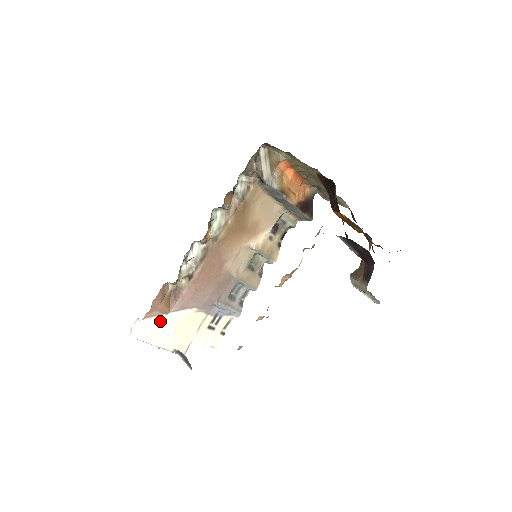
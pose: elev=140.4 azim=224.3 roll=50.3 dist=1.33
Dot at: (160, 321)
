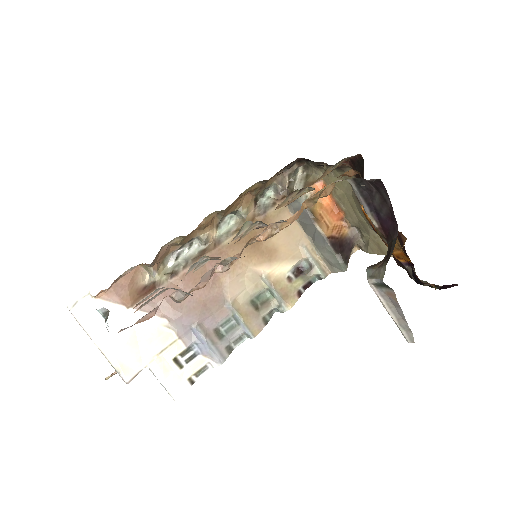
Dot at: (115, 313)
